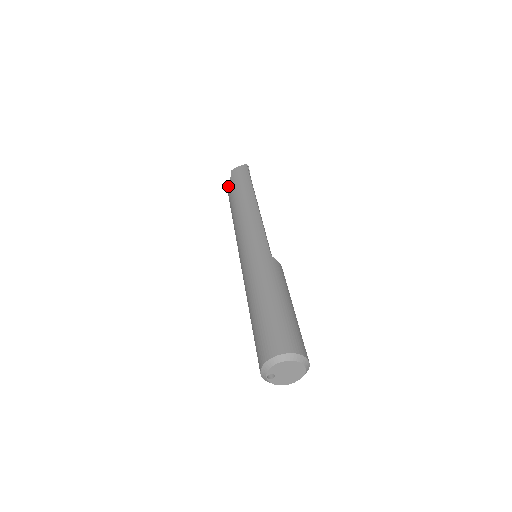
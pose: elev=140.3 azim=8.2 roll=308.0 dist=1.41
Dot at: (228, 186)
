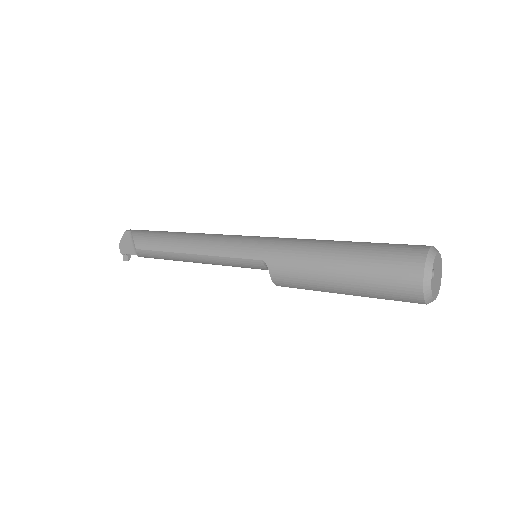
Dot at: (134, 237)
